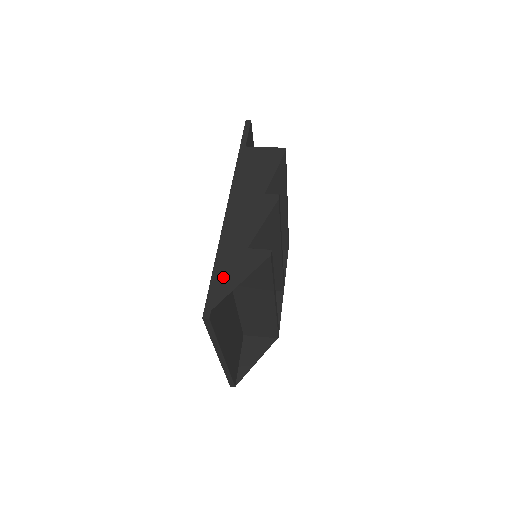
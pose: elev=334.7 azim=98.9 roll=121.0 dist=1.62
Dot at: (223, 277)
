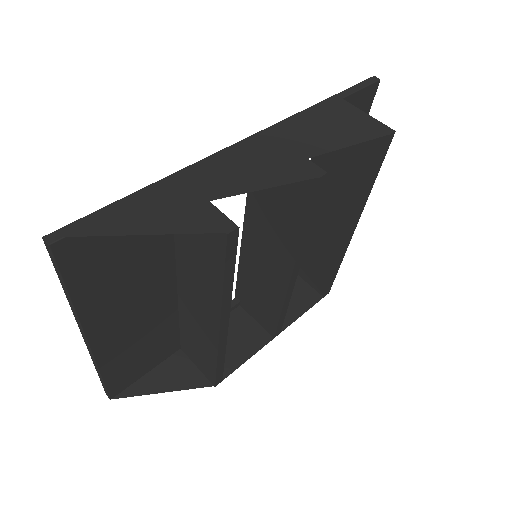
Dot at: (134, 210)
